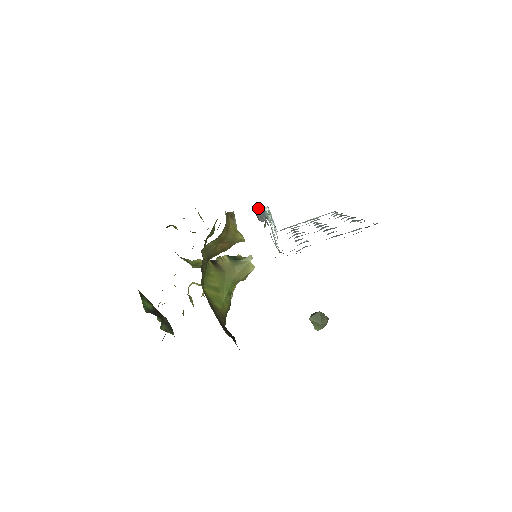
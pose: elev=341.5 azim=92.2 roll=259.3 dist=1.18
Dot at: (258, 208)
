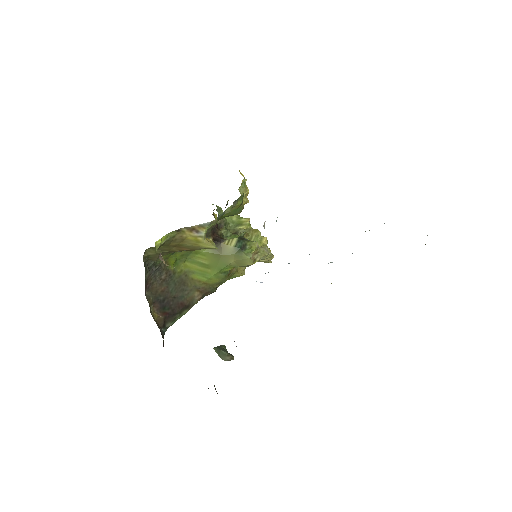
Dot at: occluded
